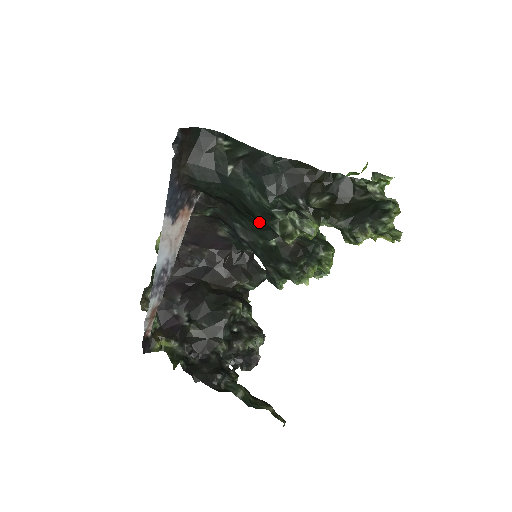
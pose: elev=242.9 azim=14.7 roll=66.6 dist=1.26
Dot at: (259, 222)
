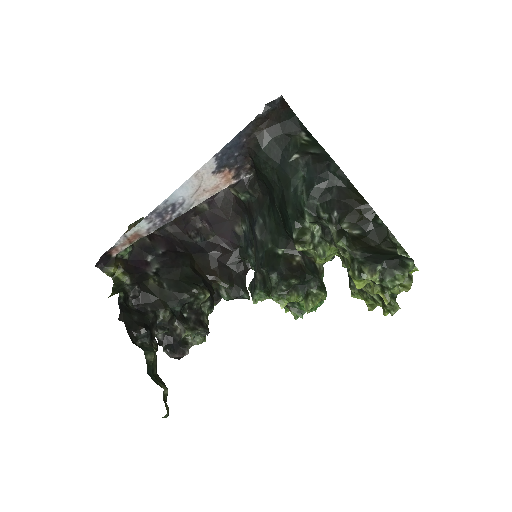
Dot at: (283, 223)
